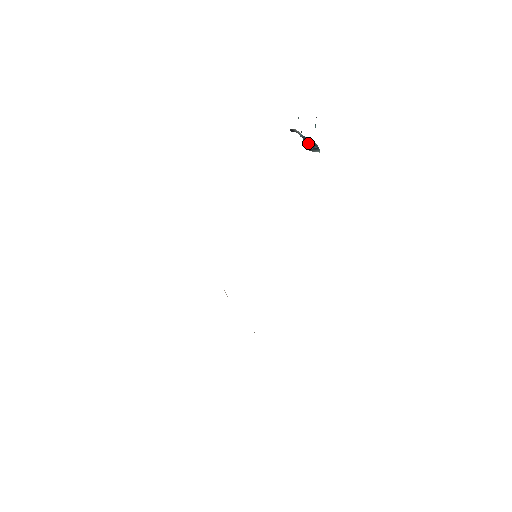
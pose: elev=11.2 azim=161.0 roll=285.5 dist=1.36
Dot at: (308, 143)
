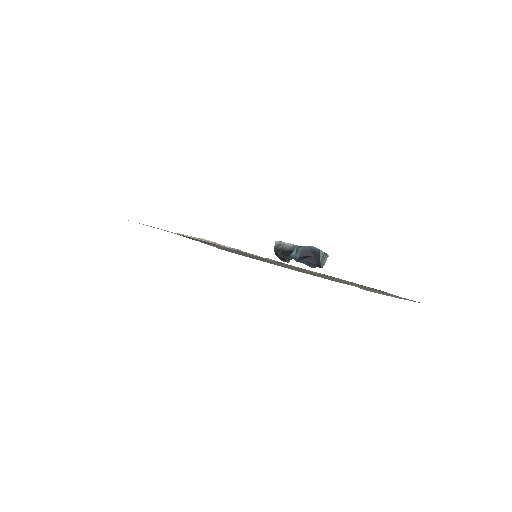
Dot at: (315, 261)
